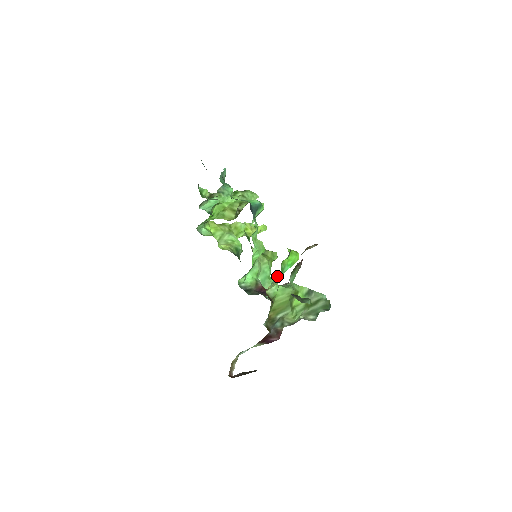
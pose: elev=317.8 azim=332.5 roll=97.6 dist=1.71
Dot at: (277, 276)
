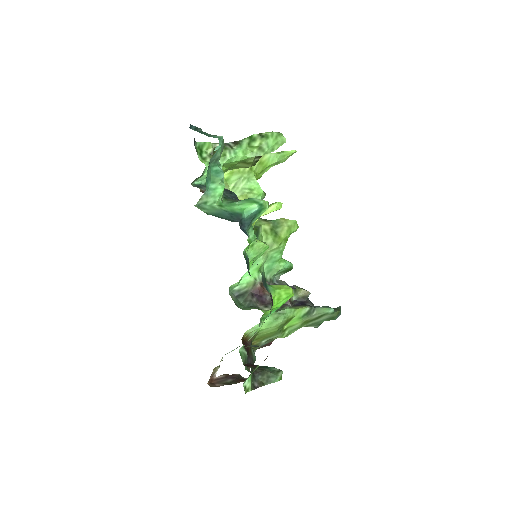
Dot at: (250, 338)
